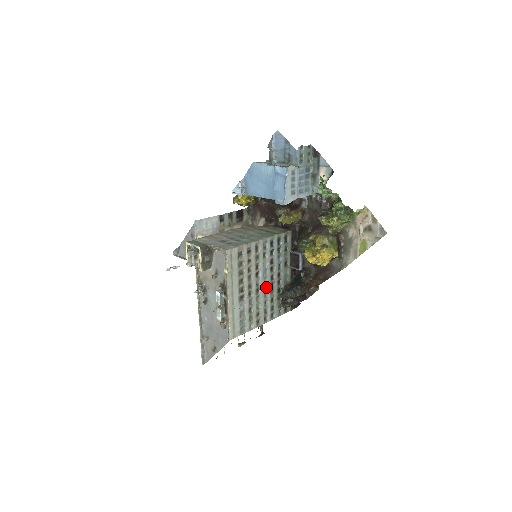
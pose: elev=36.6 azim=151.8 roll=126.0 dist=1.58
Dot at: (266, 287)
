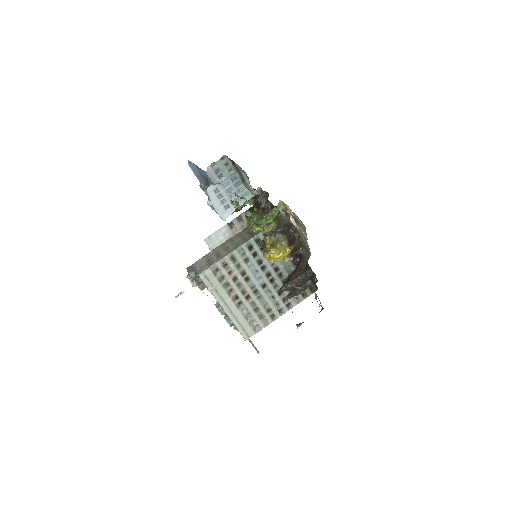
Dot at: (266, 285)
